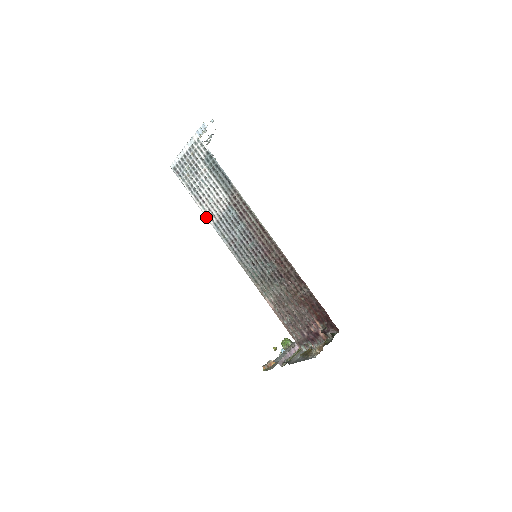
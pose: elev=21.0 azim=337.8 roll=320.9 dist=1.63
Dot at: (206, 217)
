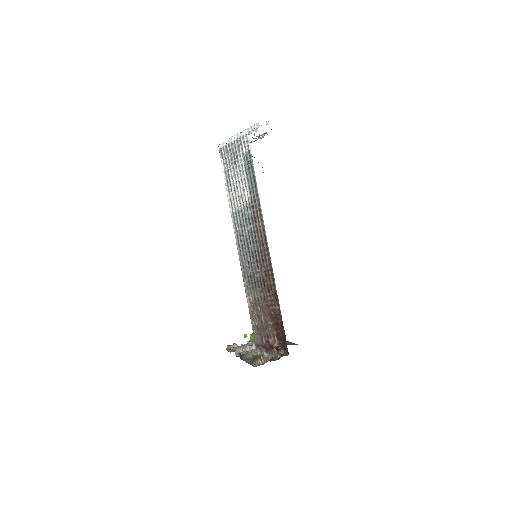
Dot at: (229, 204)
